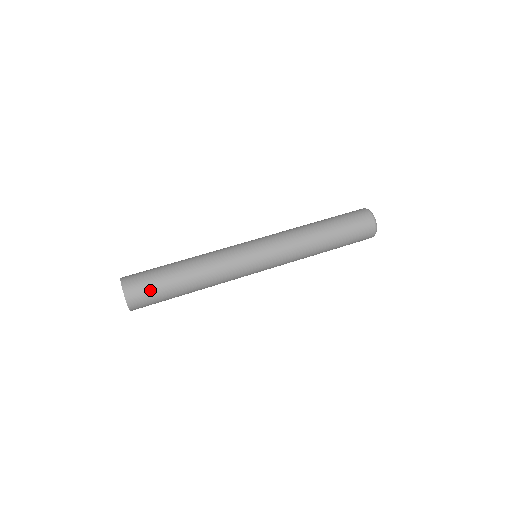
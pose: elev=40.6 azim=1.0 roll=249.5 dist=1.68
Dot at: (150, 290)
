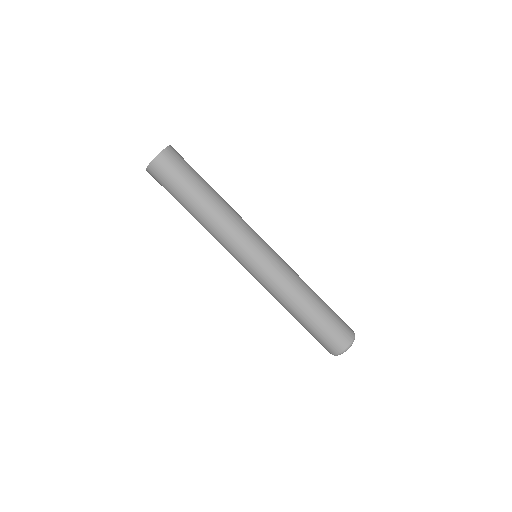
Dot at: (182, 168)
